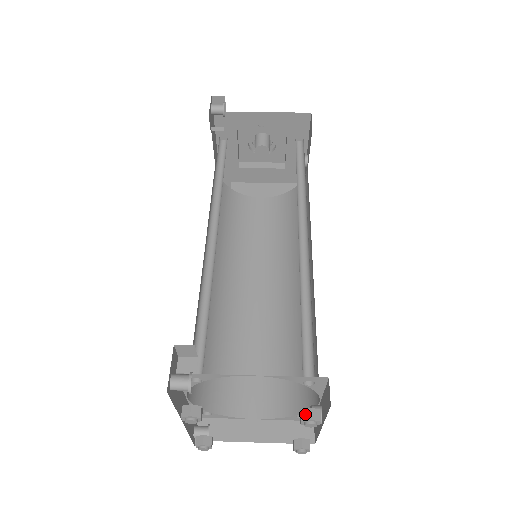
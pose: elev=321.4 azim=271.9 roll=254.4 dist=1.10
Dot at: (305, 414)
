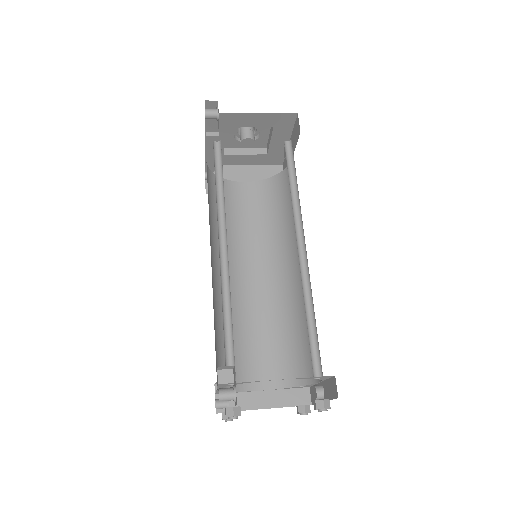
Dot at: (319, 404)
